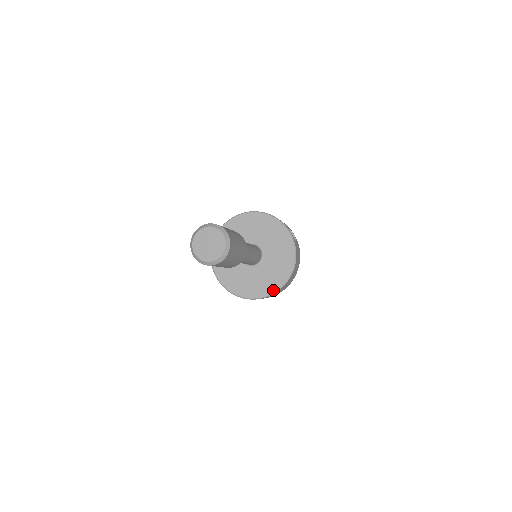
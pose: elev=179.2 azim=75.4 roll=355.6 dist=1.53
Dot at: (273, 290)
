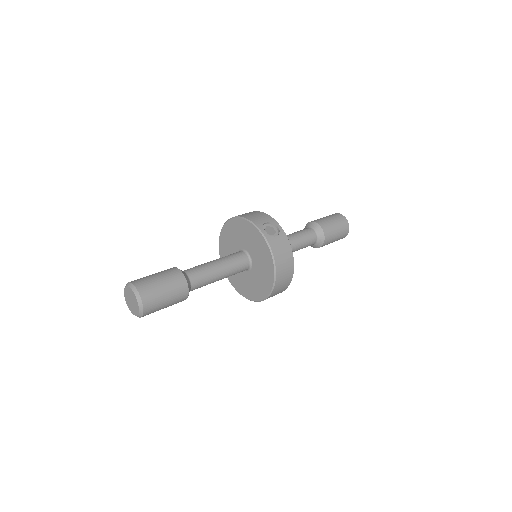
Dot at: (268, 291)
